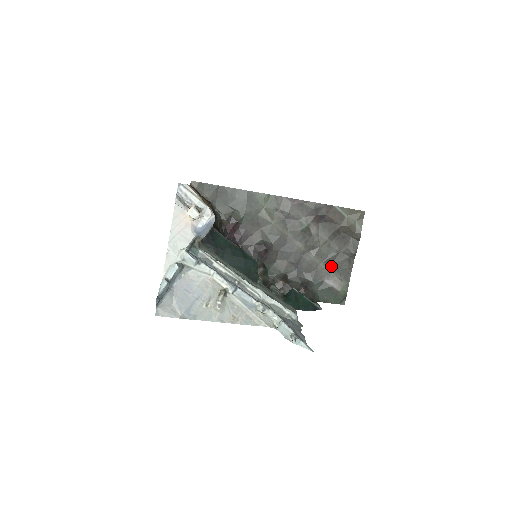
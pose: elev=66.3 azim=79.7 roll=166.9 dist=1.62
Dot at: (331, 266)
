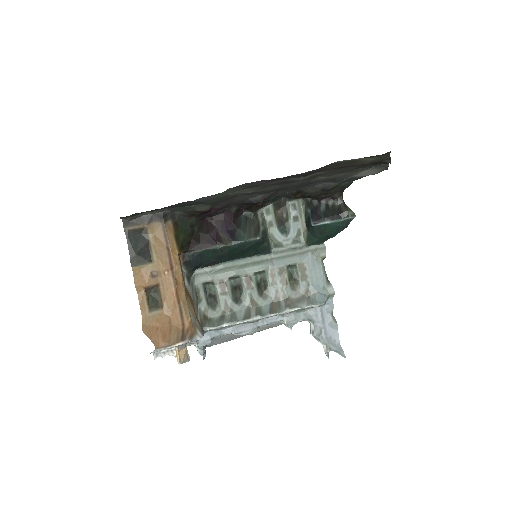
Dot at: (356, 170)
